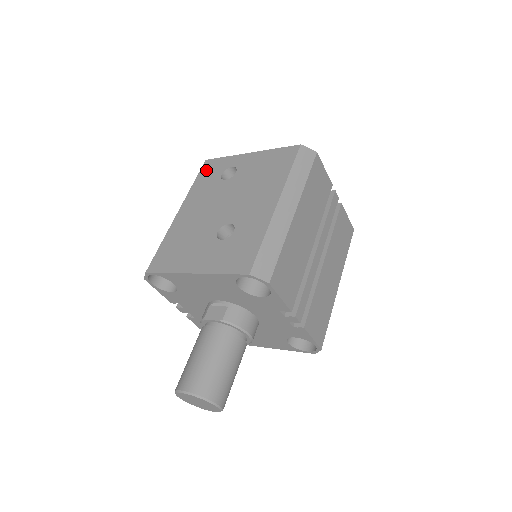
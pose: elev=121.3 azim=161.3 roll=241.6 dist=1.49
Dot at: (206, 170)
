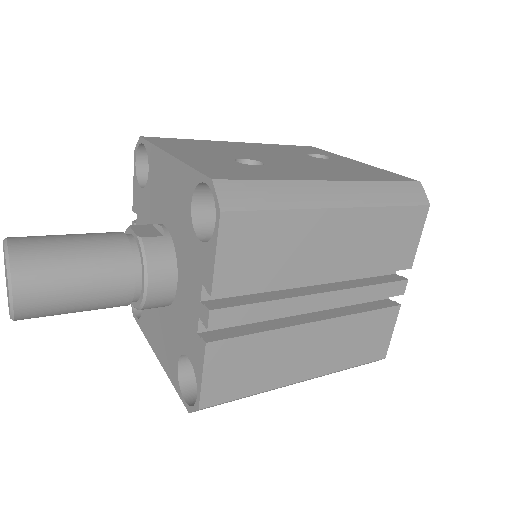
Dot at: (303, 147)
